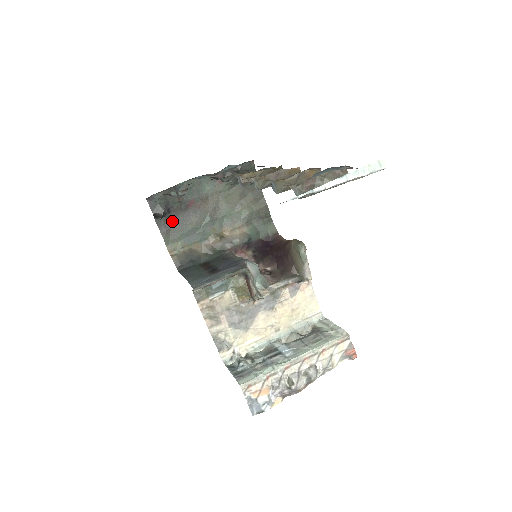
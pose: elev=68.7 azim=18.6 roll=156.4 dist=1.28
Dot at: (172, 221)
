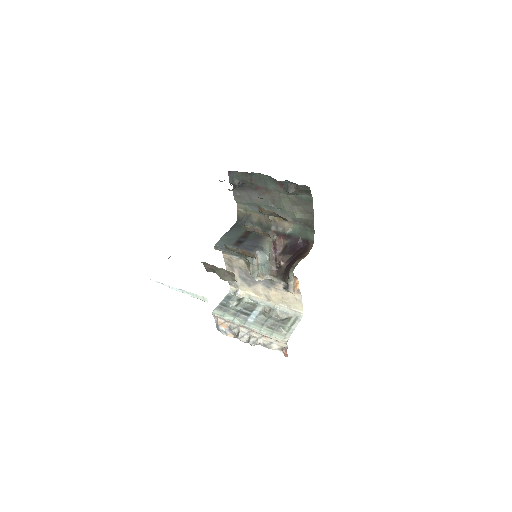
Dot at: (243, 192)
